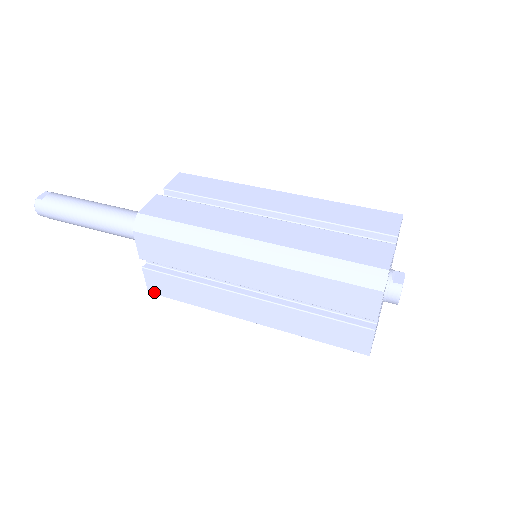
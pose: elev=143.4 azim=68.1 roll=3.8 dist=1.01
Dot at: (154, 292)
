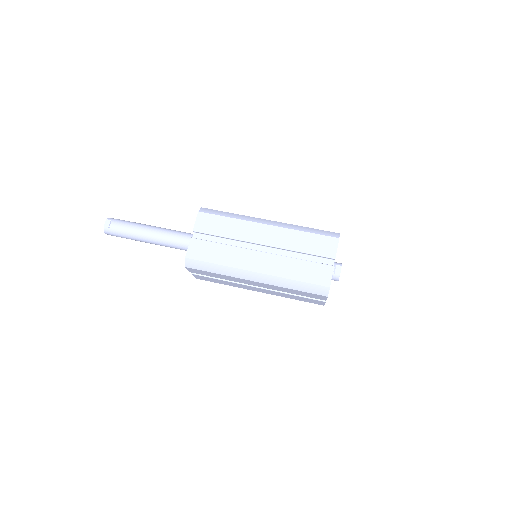
Dot at: occluded
